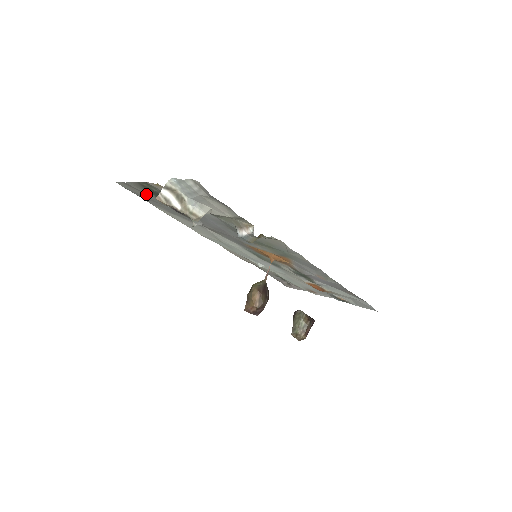
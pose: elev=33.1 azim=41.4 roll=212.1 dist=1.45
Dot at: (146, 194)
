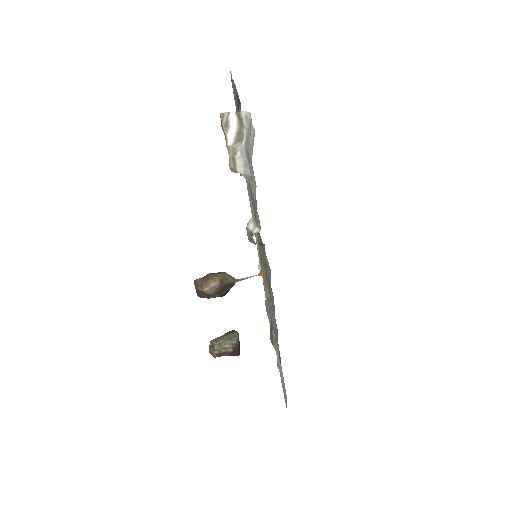
Dot at: occluded
